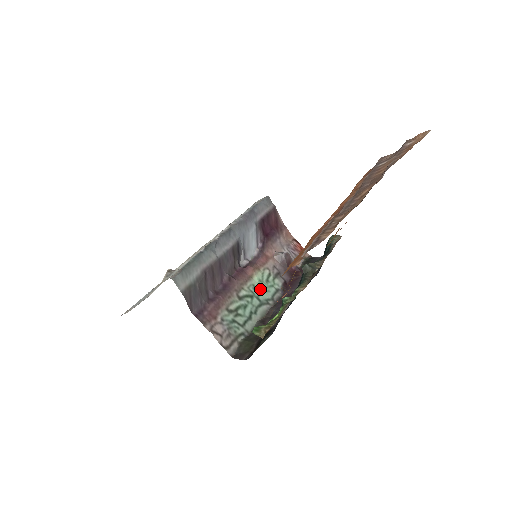
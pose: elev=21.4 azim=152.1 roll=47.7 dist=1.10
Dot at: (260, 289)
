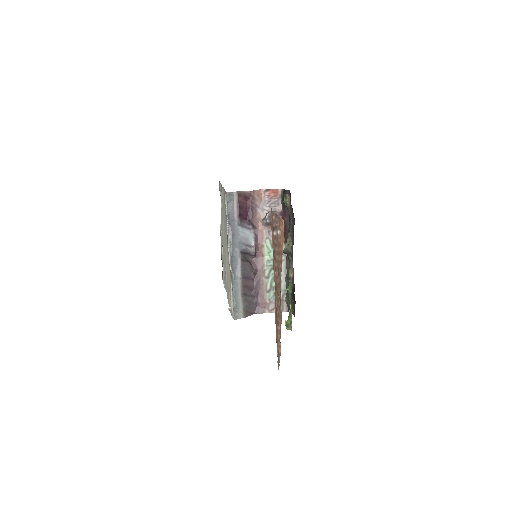
Dot at: occluded
